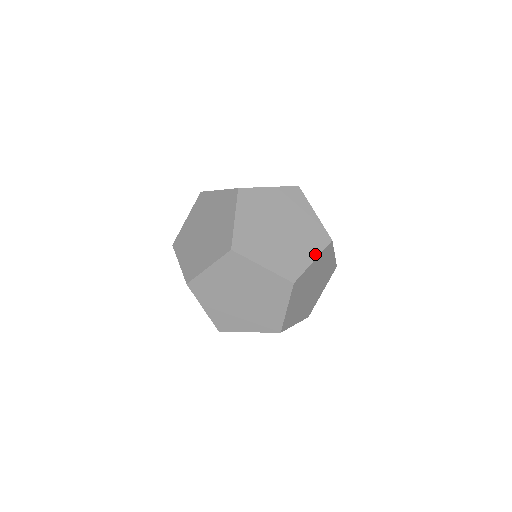
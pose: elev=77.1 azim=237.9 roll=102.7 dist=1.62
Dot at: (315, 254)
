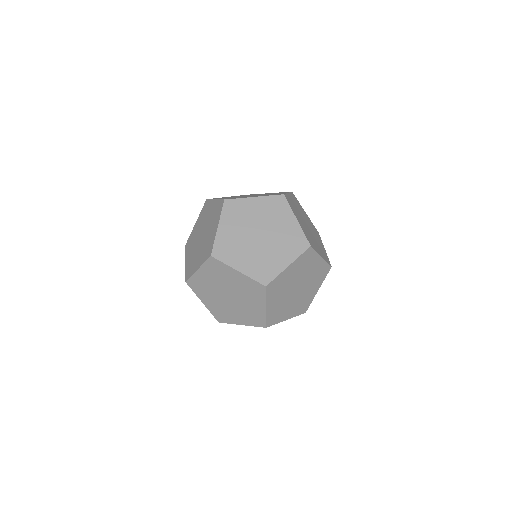
Dot at: occluded
